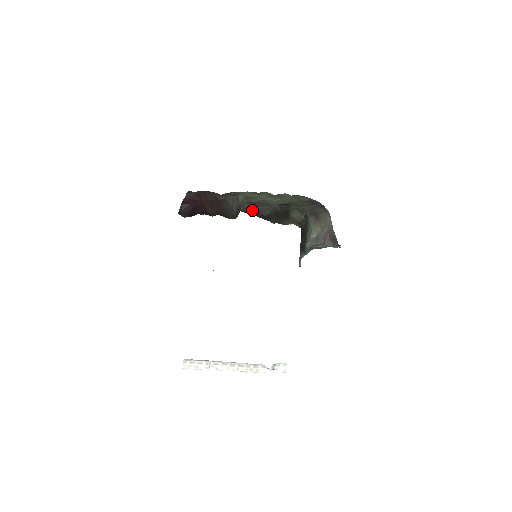
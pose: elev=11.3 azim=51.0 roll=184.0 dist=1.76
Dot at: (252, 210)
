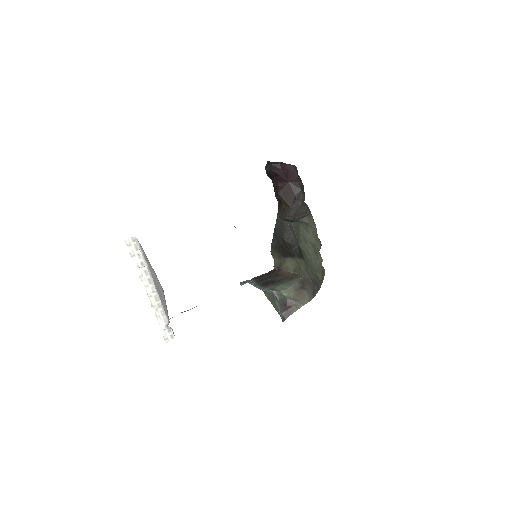
Dot at: (285, 225)
